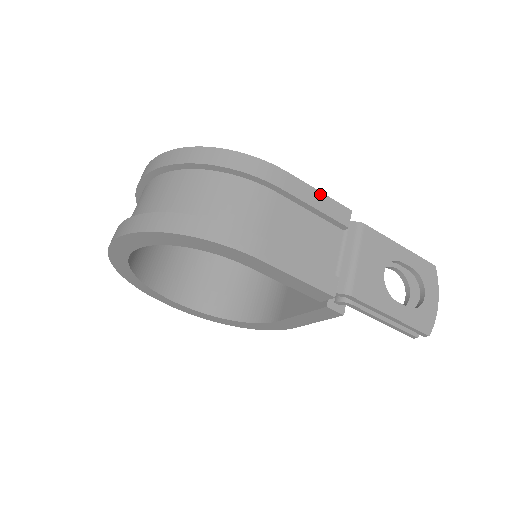
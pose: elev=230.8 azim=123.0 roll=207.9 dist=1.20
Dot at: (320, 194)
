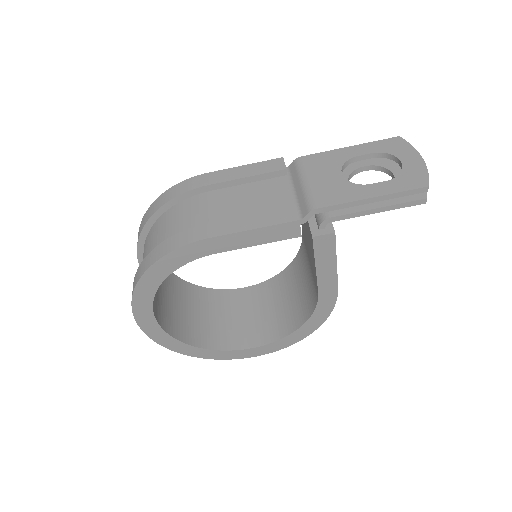
Dot at: (246, 167)
